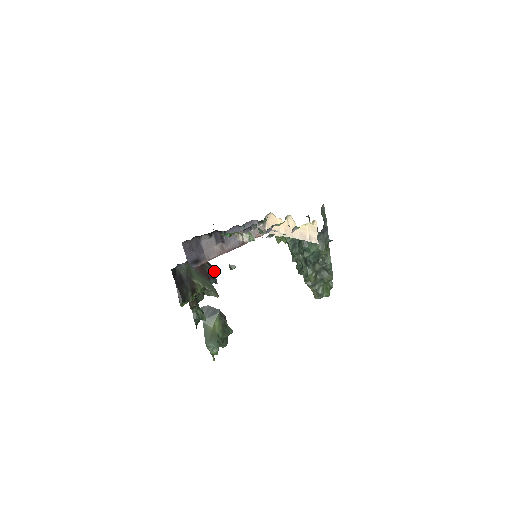
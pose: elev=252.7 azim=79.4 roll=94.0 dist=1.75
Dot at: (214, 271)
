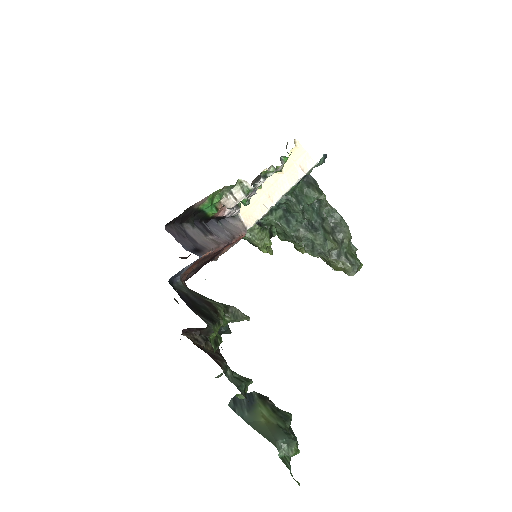
Dot at: occluded
